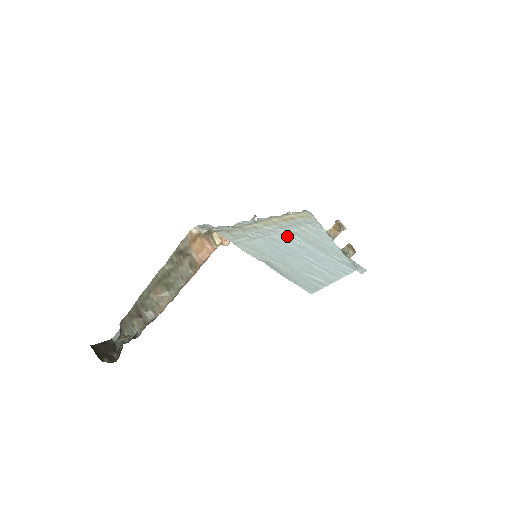
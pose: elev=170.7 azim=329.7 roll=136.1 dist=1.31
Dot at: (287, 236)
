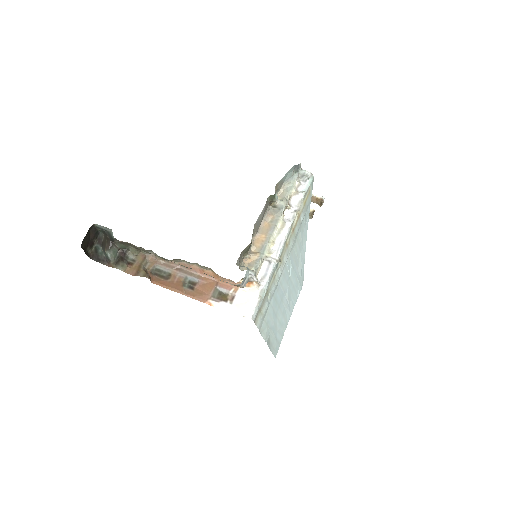
Dot at: (286, 269)
